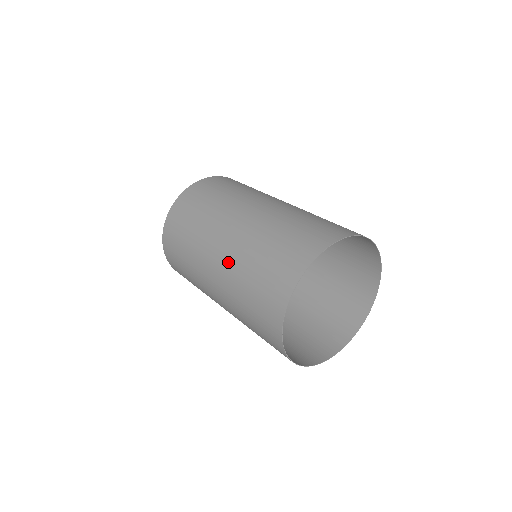
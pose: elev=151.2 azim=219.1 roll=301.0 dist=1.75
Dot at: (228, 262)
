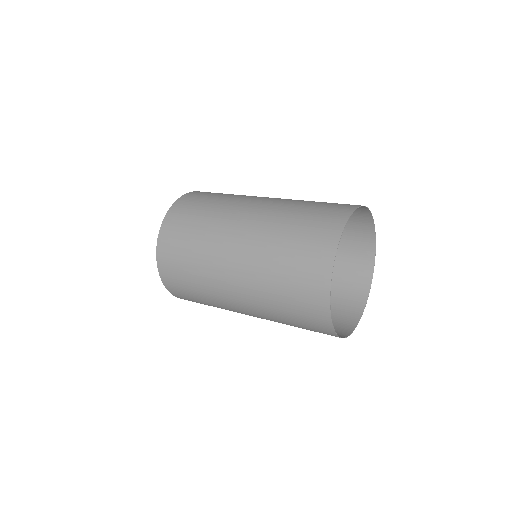
Dot at: (249, 279)
